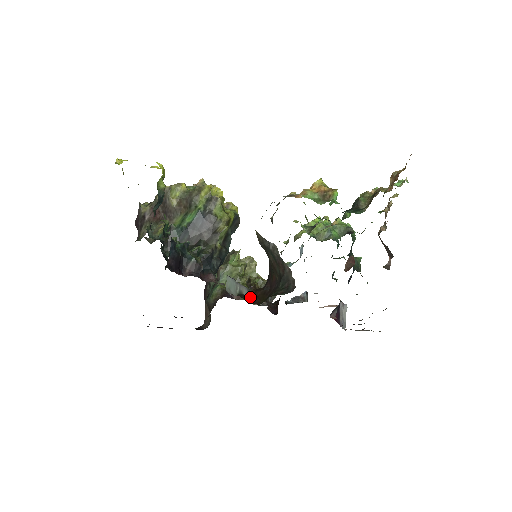
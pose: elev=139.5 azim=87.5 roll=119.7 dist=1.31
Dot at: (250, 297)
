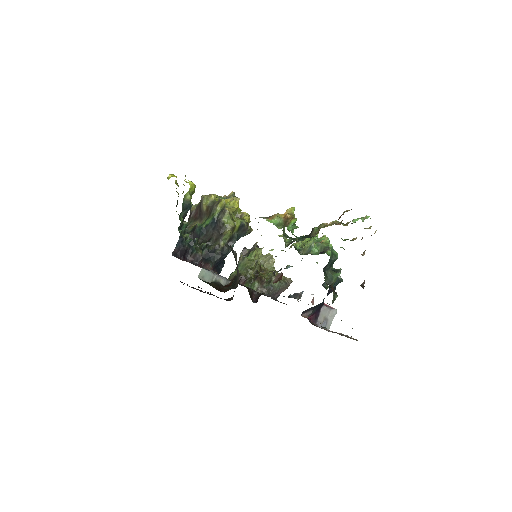
Dot at: (225, 286)
